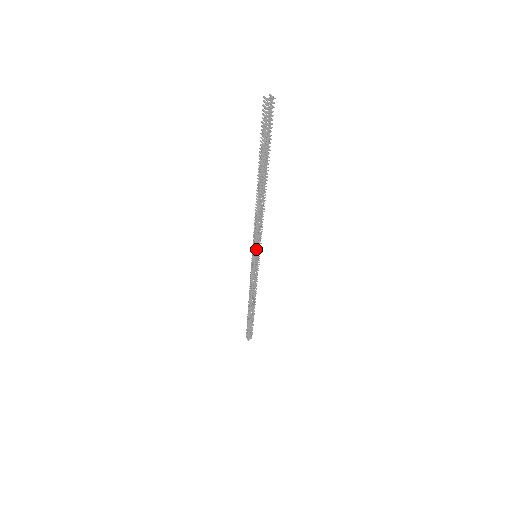
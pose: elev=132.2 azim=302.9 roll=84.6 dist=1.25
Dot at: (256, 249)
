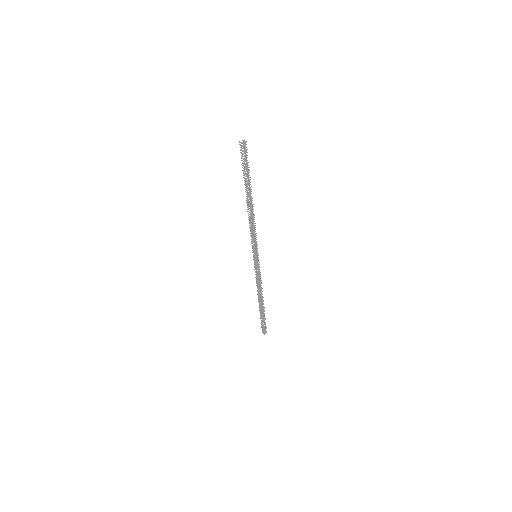
Dot at: (255, 250)
